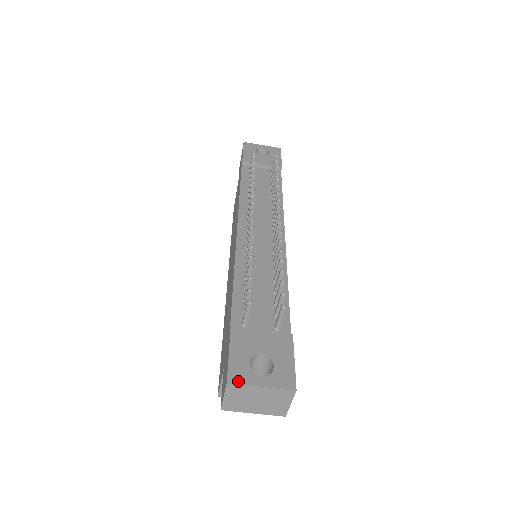
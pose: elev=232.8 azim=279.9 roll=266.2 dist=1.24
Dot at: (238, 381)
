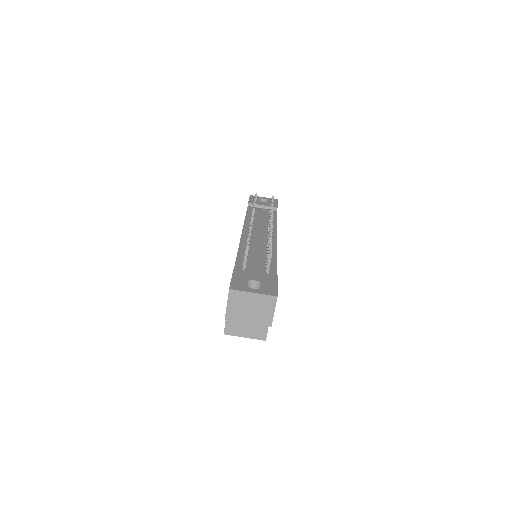
Dot at: (237, 289)
